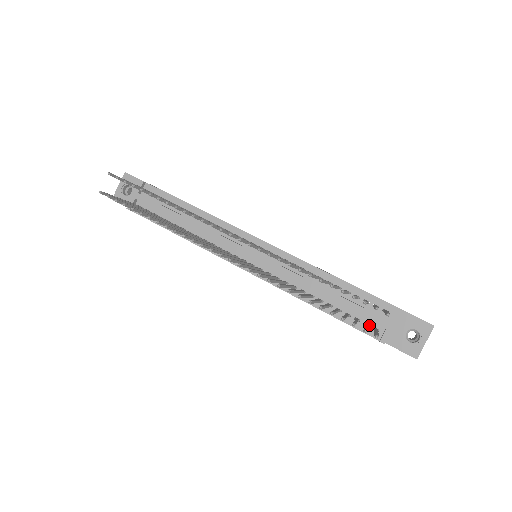
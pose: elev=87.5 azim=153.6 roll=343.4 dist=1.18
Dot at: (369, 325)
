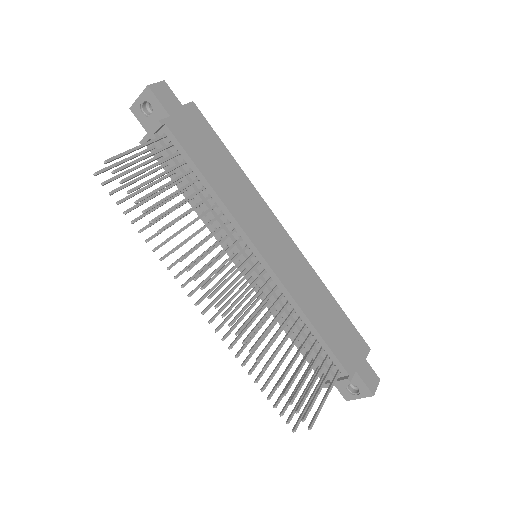
Dot at: occluded
